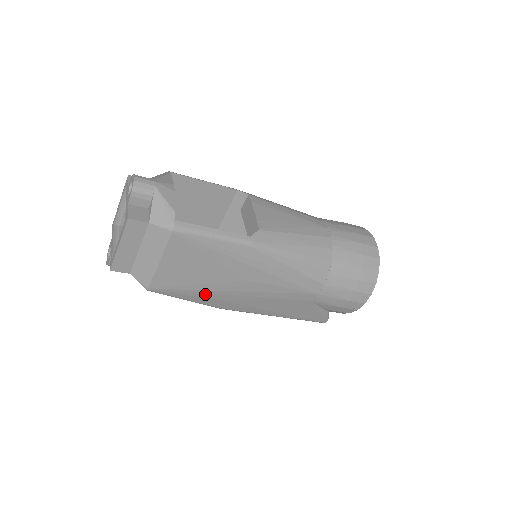
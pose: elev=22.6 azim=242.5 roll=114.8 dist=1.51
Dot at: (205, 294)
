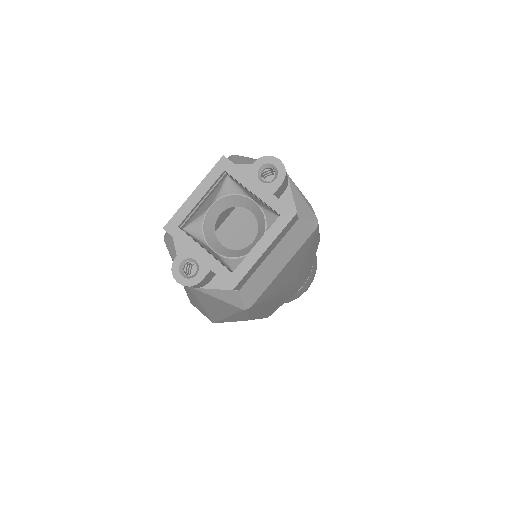
Dot at: (267, 303)
